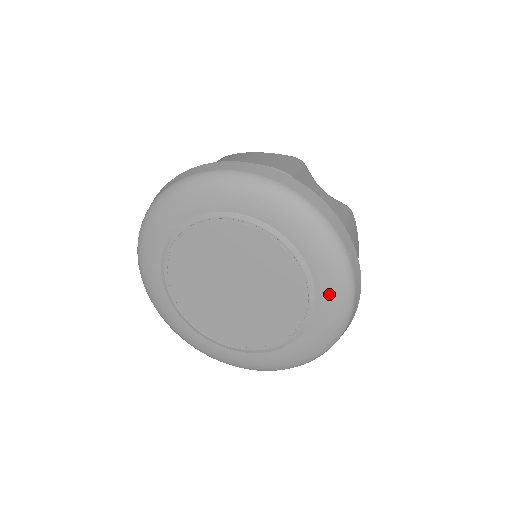
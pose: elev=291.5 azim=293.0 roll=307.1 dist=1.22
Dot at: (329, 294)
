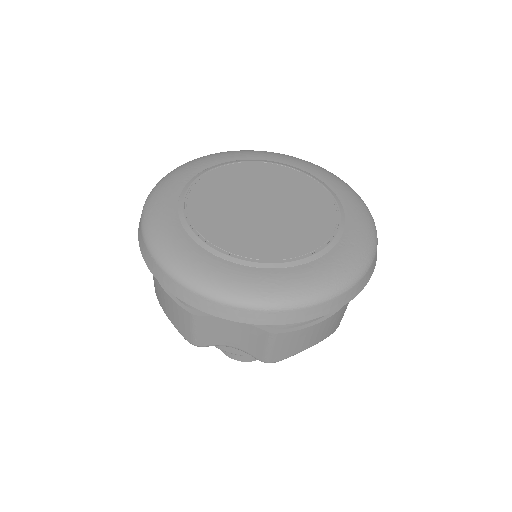
Dot at: (333, 181)
